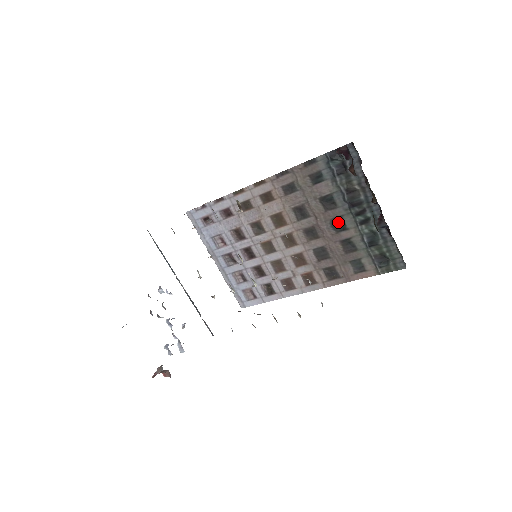
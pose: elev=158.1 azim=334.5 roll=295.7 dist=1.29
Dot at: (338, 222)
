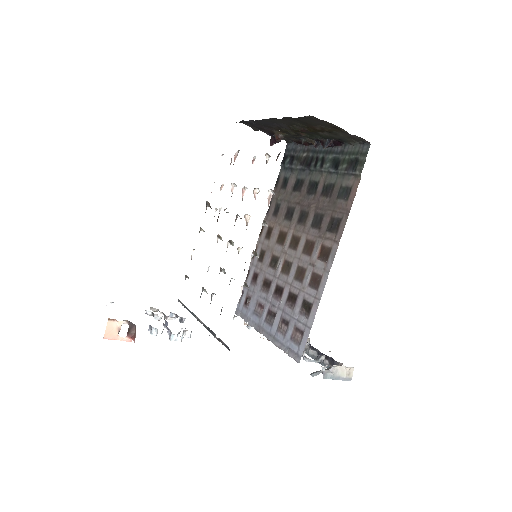
Dot at: (311, 187)
